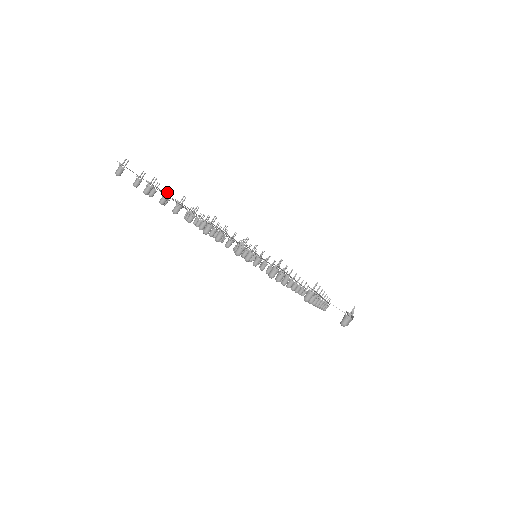
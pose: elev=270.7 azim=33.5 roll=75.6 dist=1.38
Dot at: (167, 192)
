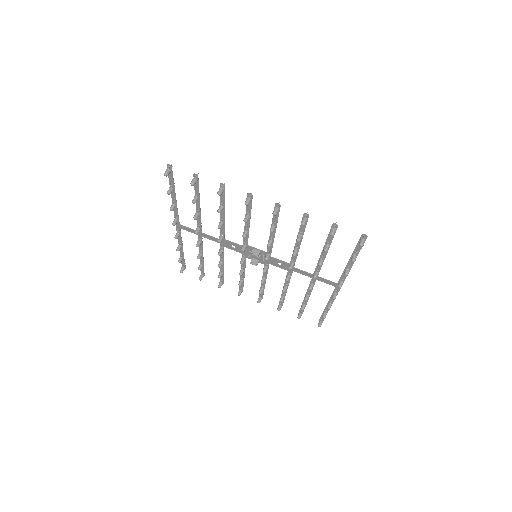
Dot at: (198, 194)
